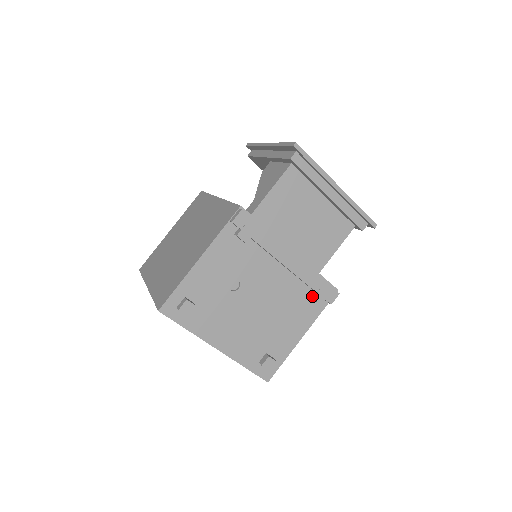
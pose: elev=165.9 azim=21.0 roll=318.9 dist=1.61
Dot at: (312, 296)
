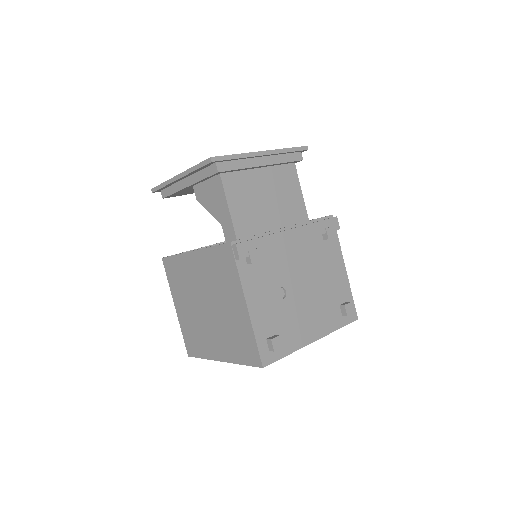
Dot at: (326, 239)
